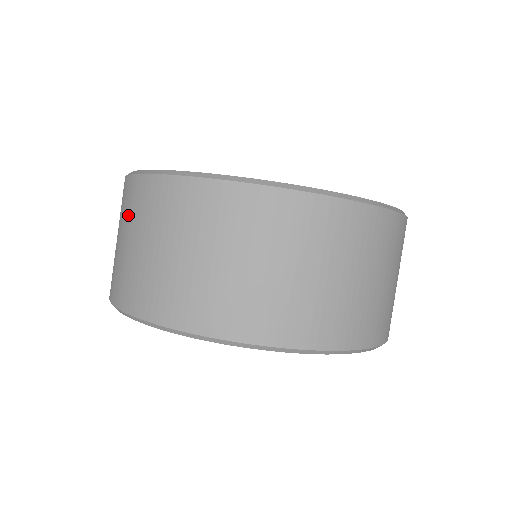
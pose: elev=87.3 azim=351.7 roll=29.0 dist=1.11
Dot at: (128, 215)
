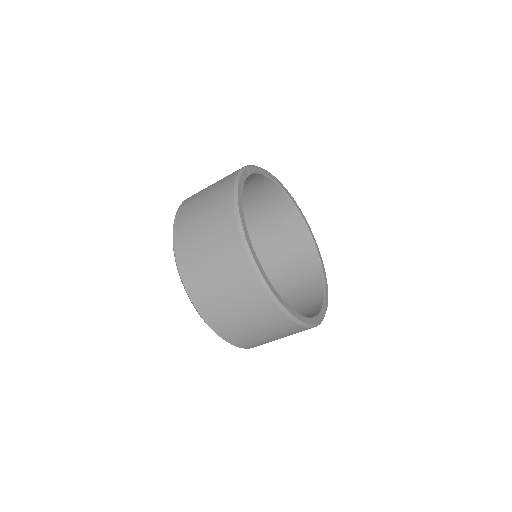
Dot at: (221, 249)
